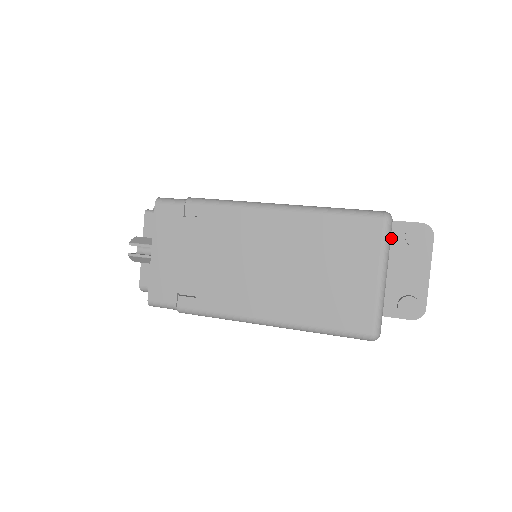
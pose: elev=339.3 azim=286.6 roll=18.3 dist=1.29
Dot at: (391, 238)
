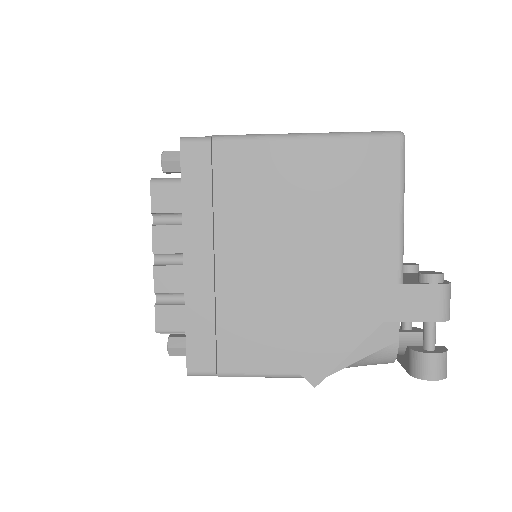
Dot at: occluded
